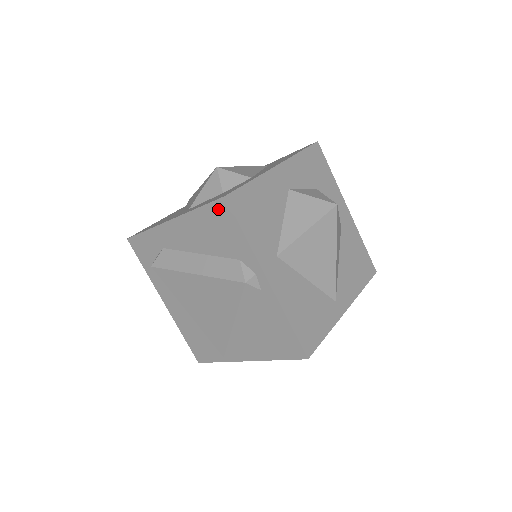
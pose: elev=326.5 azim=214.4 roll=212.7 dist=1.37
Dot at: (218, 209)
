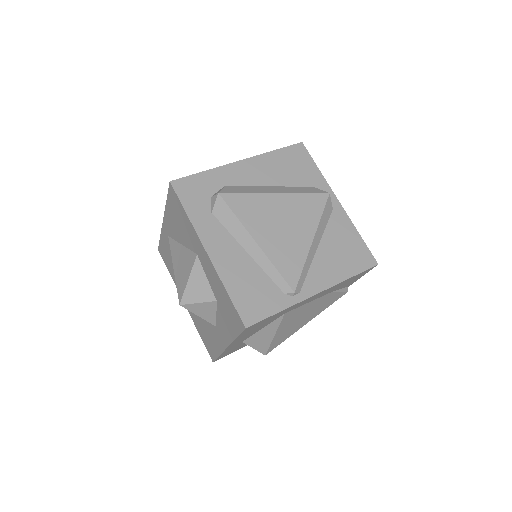
Dot at: (295, 150)
